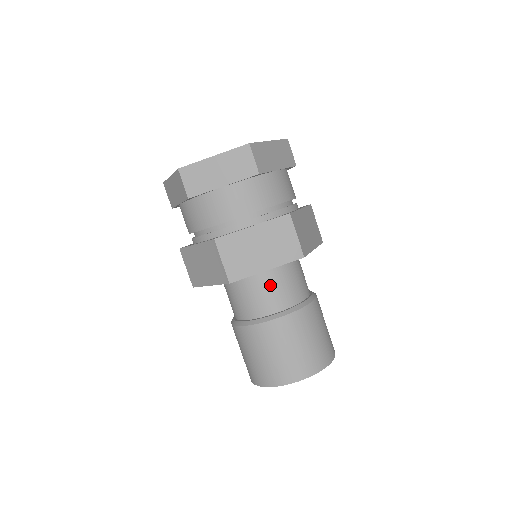
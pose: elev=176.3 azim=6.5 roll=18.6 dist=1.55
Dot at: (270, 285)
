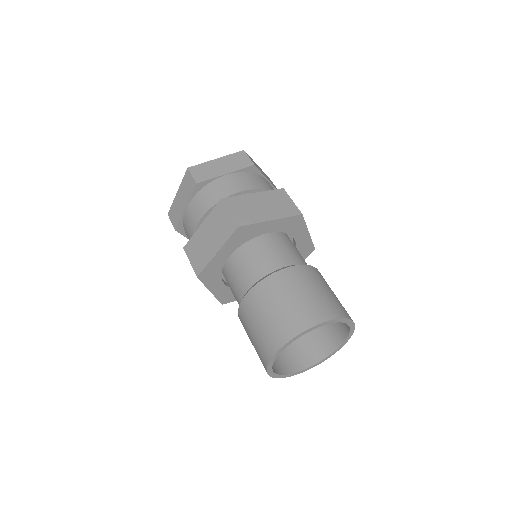
Dot at: (275, 247)
